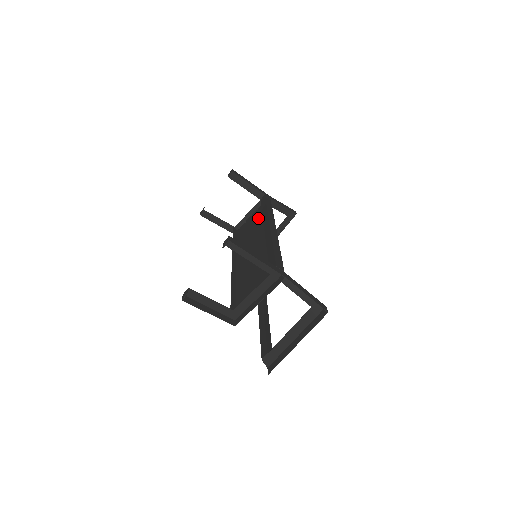
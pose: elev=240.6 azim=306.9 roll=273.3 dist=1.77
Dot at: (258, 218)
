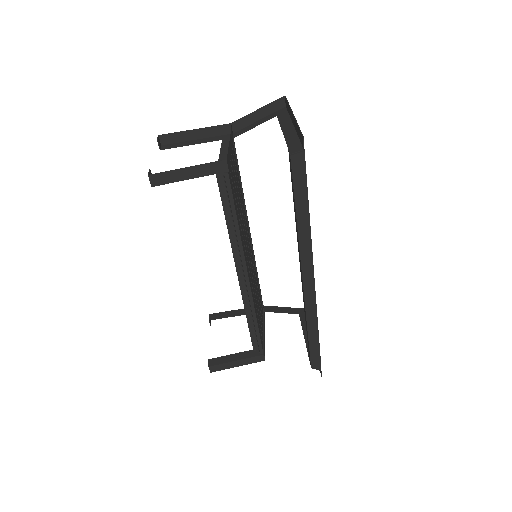
Dot at: occluded
